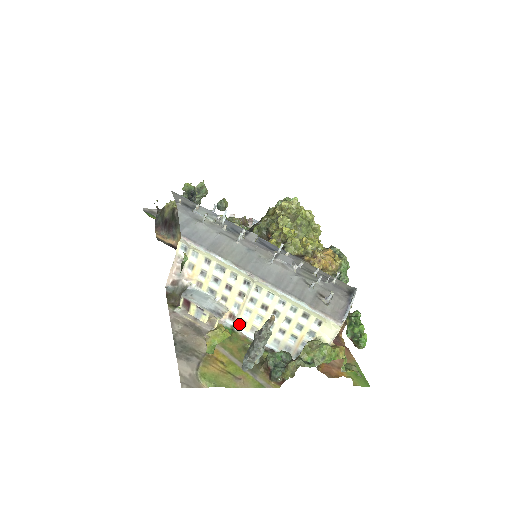
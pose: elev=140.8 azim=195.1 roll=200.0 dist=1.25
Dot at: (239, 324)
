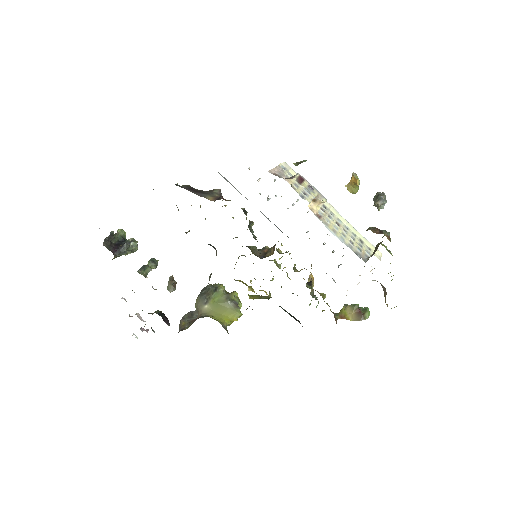
Dot at: (324, 223)
